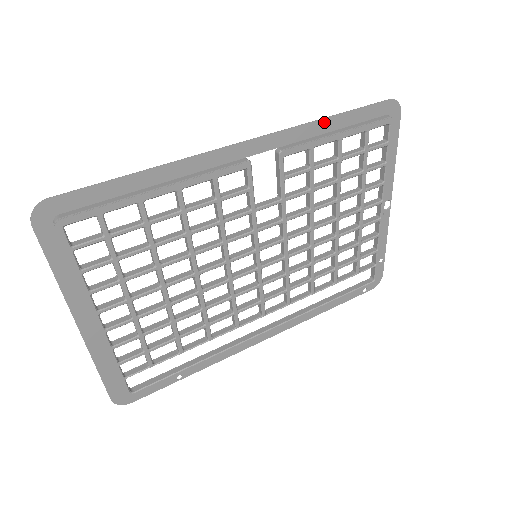
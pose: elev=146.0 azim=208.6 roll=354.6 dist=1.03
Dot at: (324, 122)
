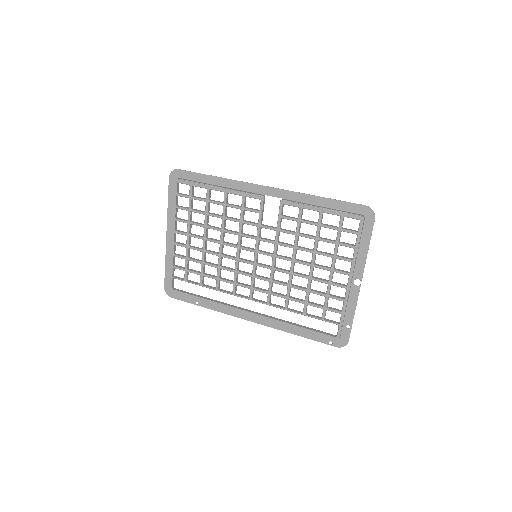
Dot at: (315, 198)
